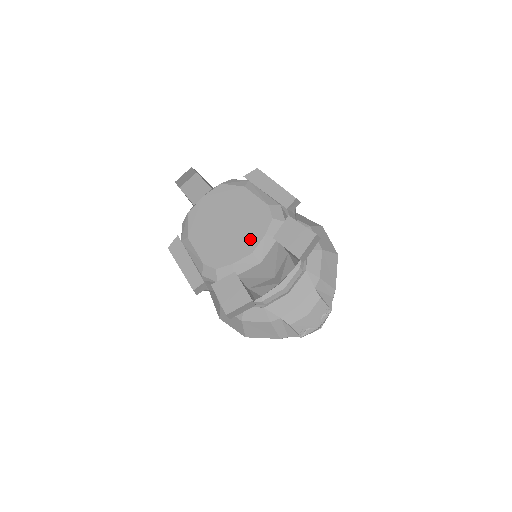
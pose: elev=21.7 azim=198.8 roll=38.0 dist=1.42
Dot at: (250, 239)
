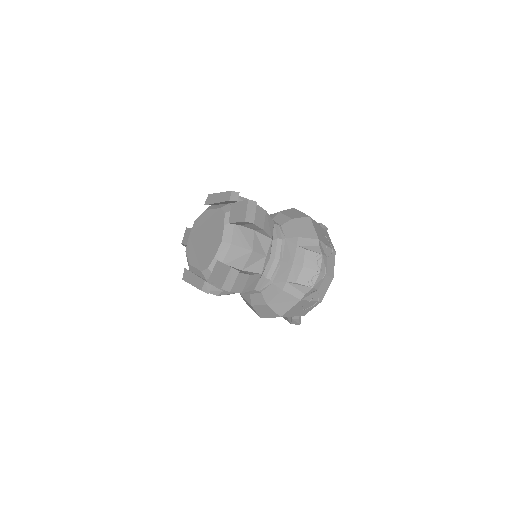
Dot at: (218, 235)
